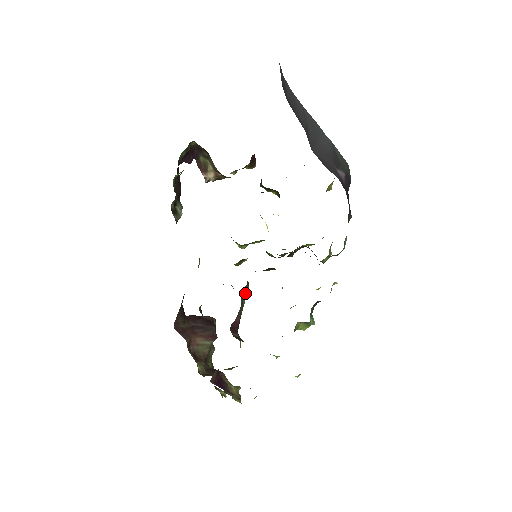
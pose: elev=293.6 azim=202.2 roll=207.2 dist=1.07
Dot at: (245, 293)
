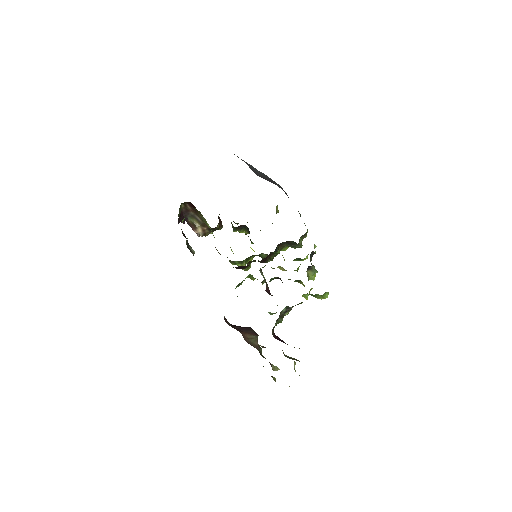
Dot at: (262, 275)
